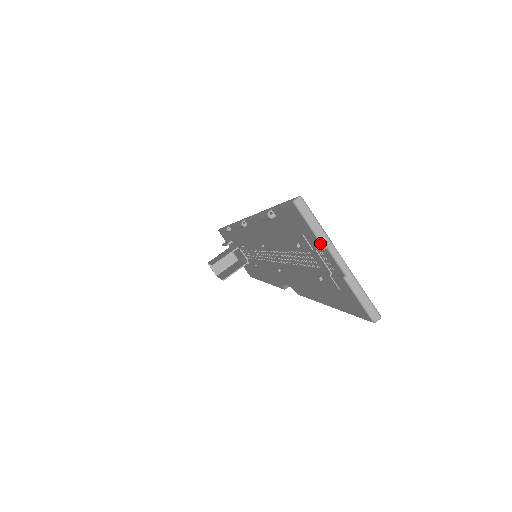
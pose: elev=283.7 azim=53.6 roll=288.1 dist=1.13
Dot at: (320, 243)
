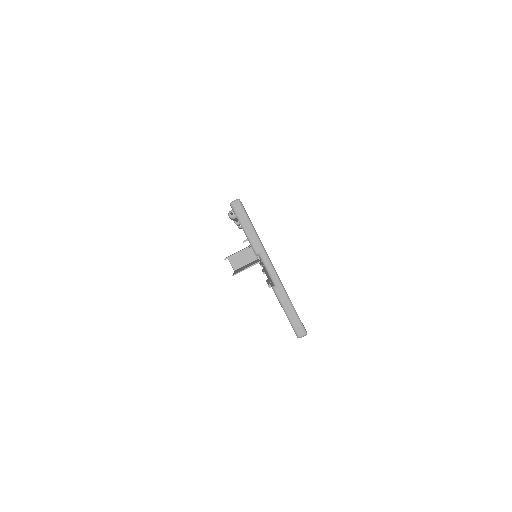
Dot at: occluded
